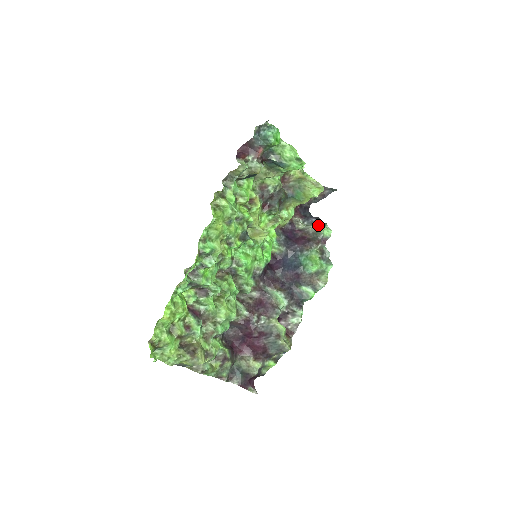
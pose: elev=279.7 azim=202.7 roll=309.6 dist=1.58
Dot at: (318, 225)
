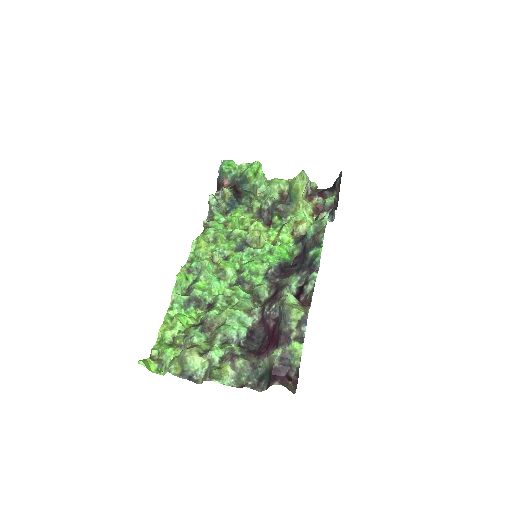
Dot at: occluded
